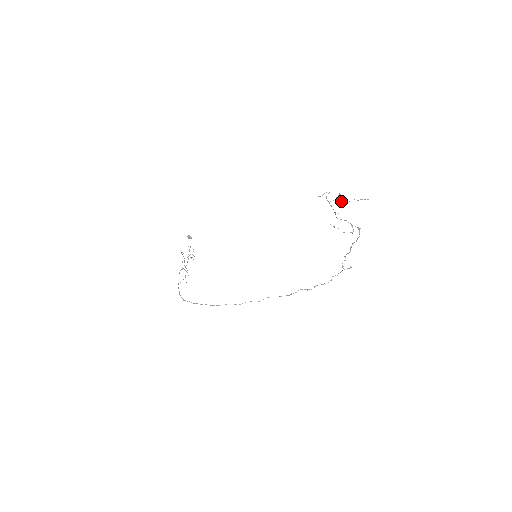
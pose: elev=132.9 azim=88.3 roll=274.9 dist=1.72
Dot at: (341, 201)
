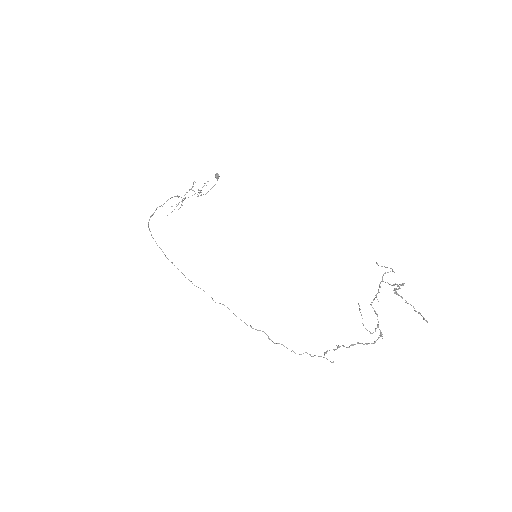
Dot at: occluded
